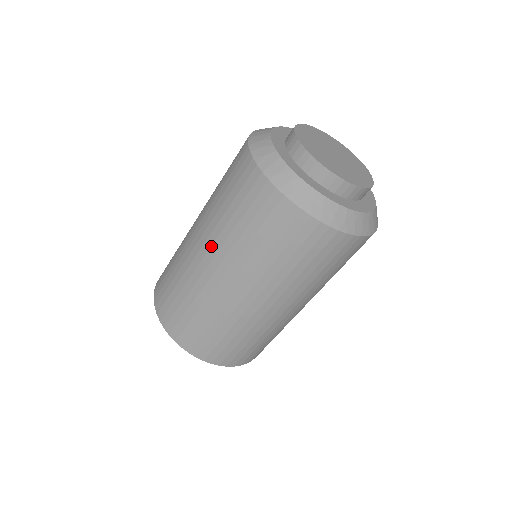
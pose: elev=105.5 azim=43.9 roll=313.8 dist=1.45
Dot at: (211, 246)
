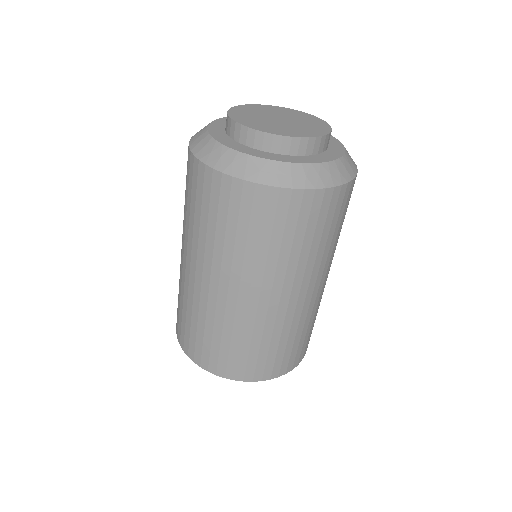
Dot at: (229, 278)
